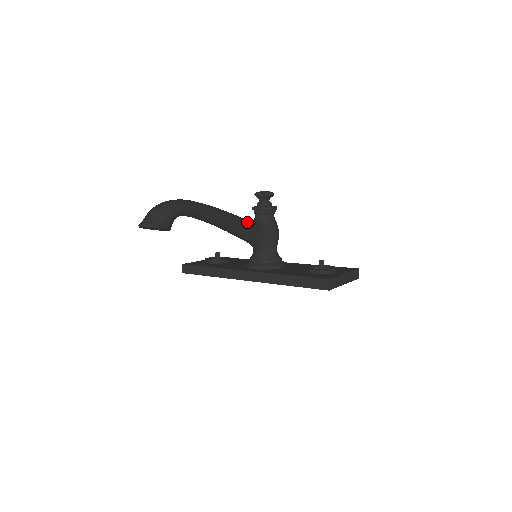
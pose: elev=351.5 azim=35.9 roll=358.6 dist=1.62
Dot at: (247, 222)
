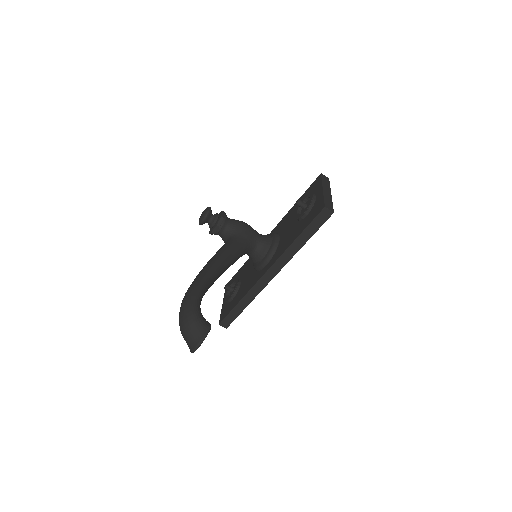
Dot at: (226, 247)
